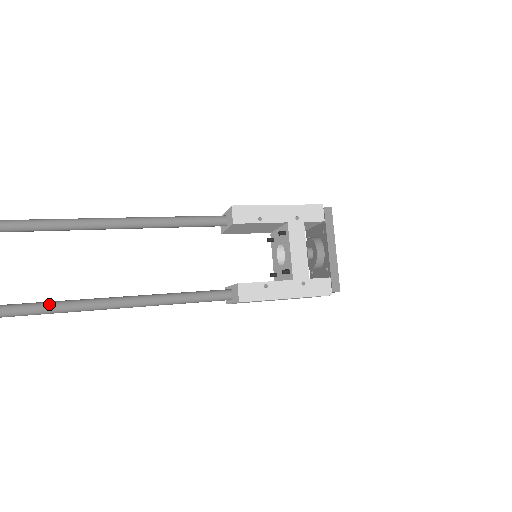
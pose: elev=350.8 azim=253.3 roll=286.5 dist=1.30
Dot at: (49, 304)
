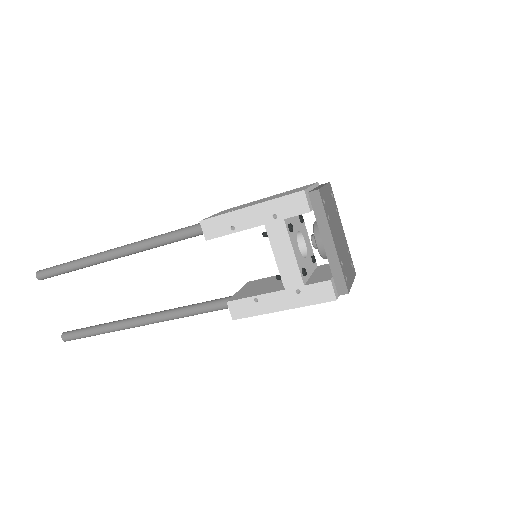
Dot at: (102, 327)
